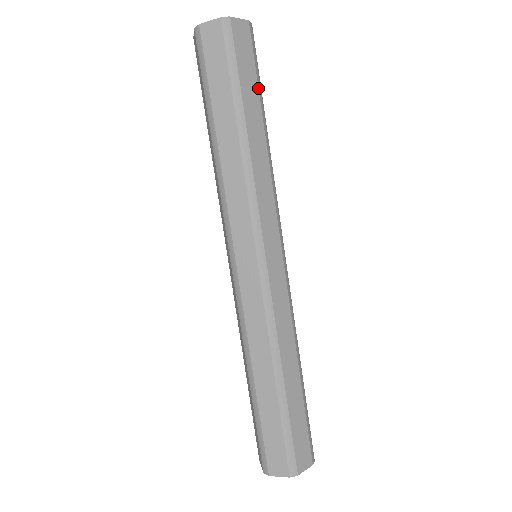
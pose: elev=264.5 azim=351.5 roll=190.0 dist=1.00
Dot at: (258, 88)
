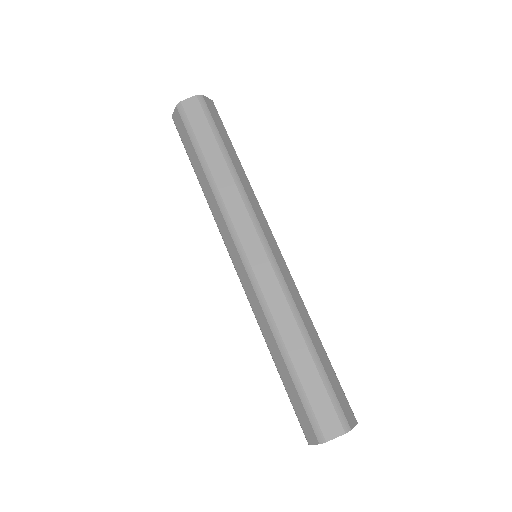
Dot at: (213, 135)
